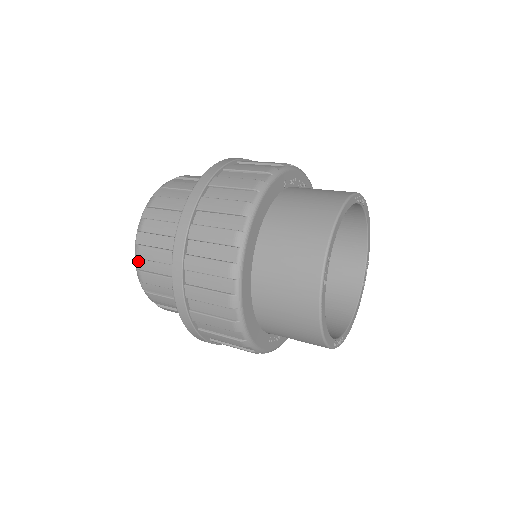
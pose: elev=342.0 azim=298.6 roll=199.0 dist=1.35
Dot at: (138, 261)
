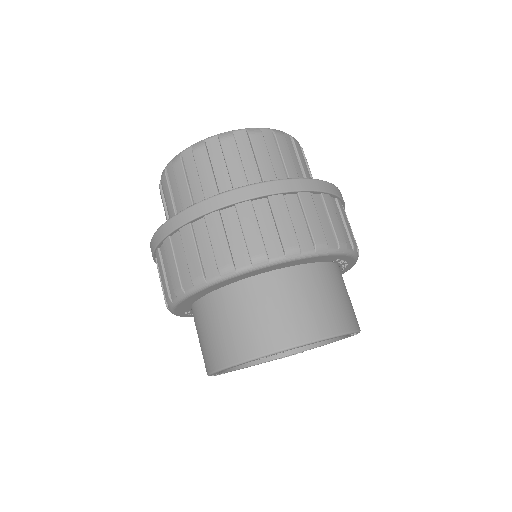
Dot at: (190, 151)
